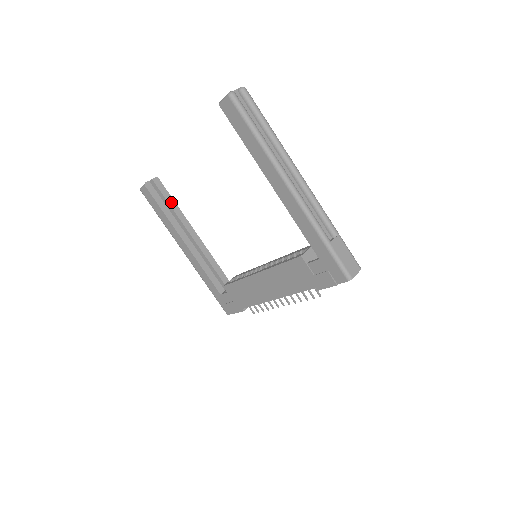
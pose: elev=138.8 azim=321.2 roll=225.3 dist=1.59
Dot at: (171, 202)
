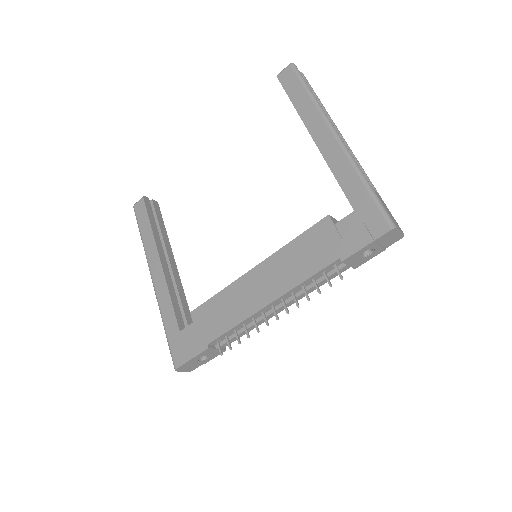
Dot at: (162, 225)
